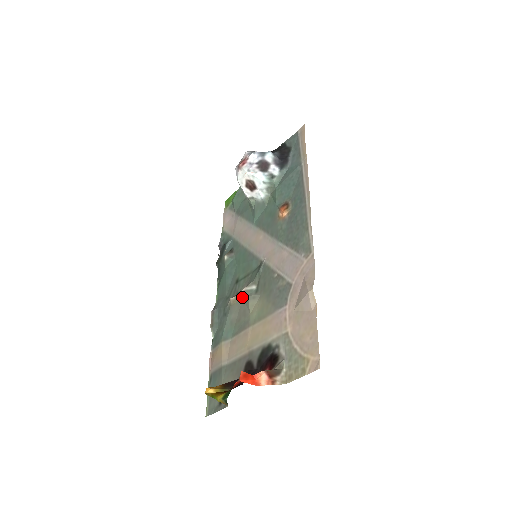
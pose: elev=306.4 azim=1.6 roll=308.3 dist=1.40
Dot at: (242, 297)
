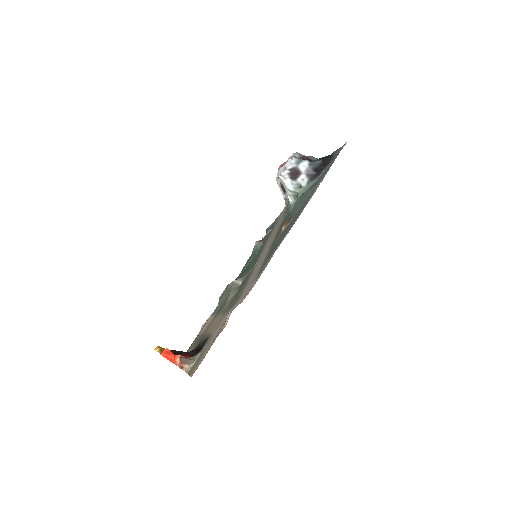
Dot at: occluded
